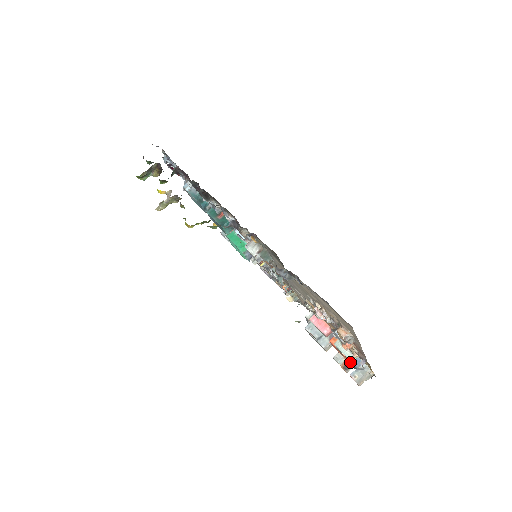
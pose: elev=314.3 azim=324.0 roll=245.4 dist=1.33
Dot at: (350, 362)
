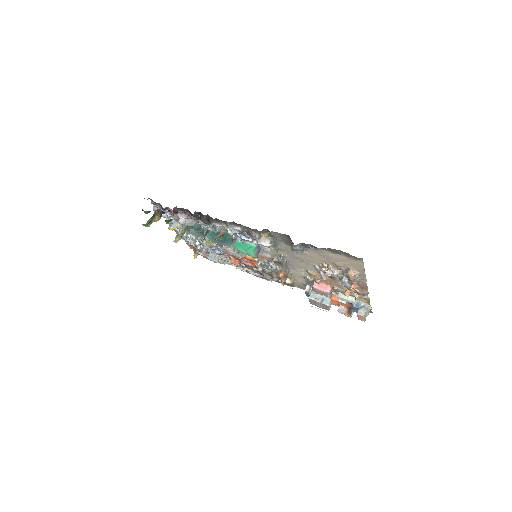
Dot at: (353, 306)
